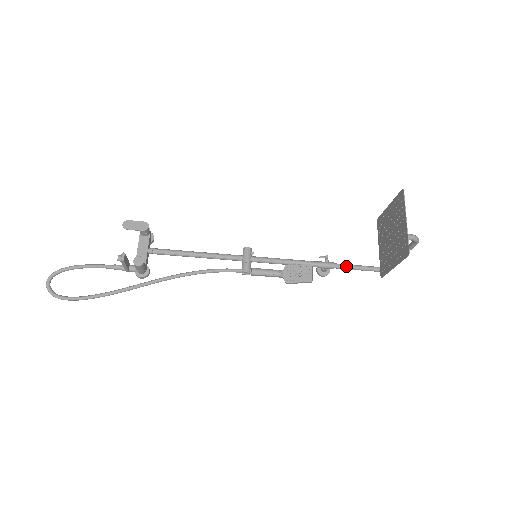
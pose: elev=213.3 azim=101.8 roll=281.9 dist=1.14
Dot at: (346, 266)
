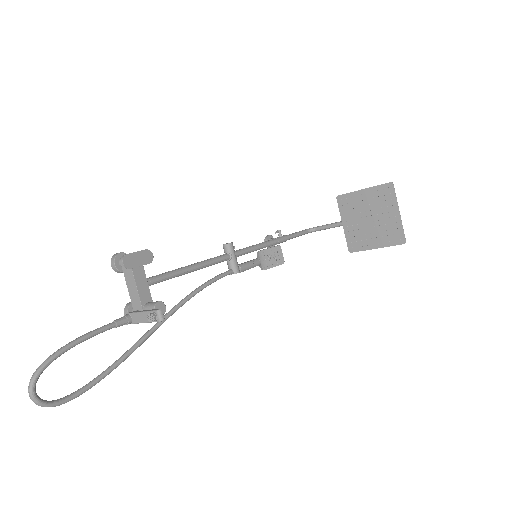
Dot at: (293, 236)
